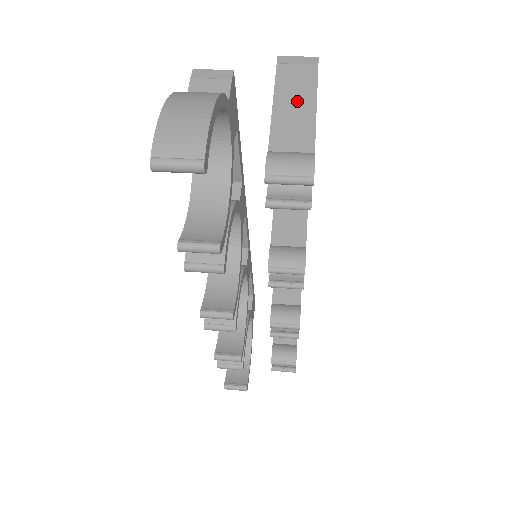
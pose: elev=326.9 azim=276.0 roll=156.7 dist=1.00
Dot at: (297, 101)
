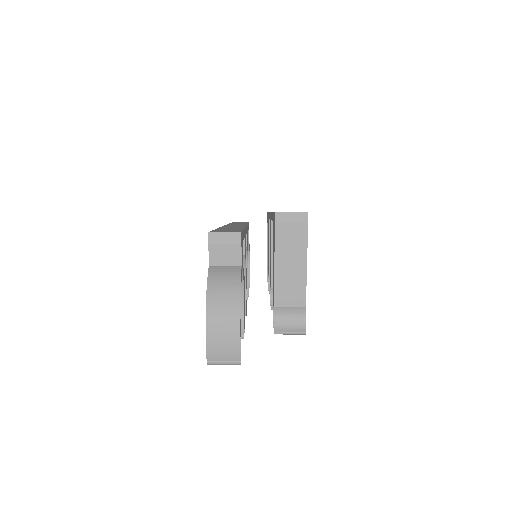
Dot at: (292, 262)
